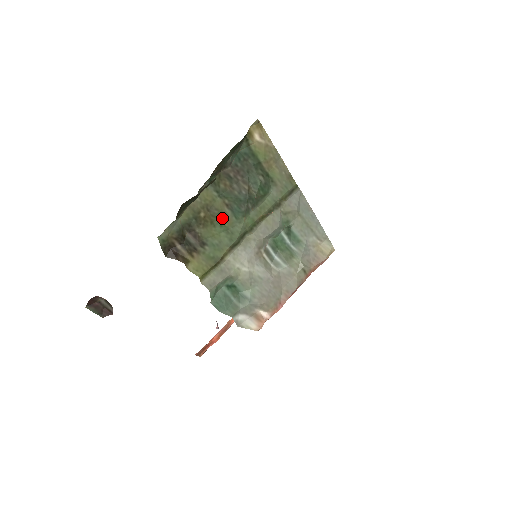
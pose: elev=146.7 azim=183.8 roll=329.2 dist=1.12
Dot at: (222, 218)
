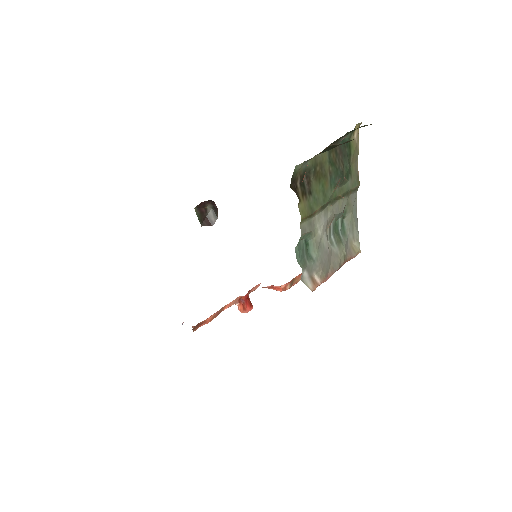
Dot at: (325, 180)
